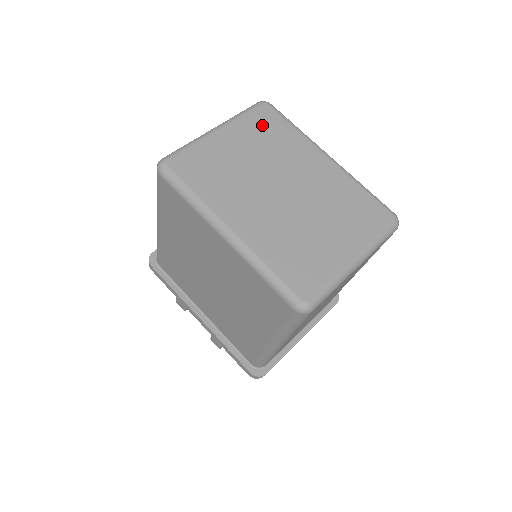
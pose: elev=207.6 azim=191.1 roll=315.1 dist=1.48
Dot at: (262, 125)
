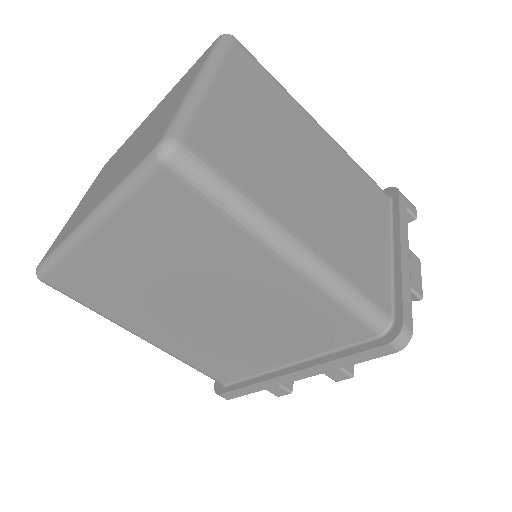
Dot at: occluded
